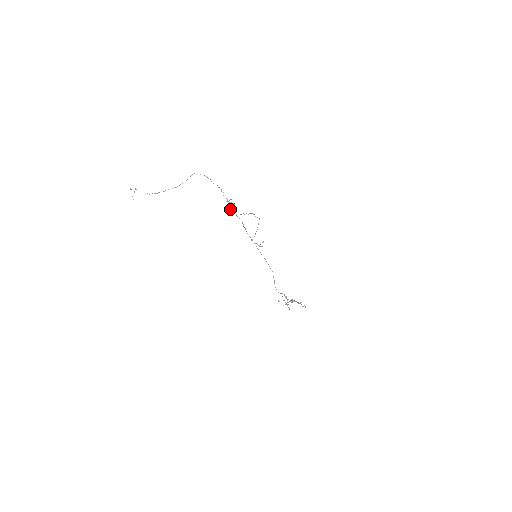
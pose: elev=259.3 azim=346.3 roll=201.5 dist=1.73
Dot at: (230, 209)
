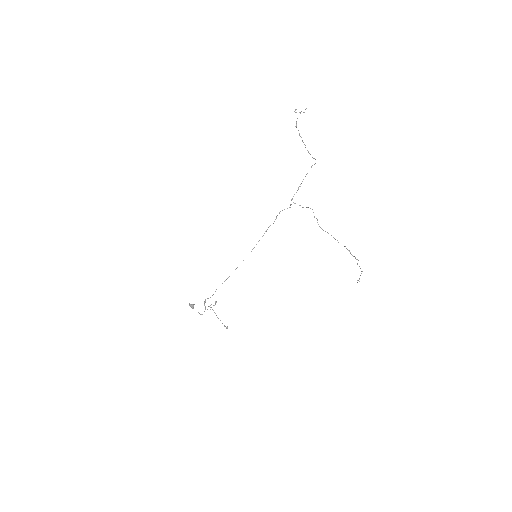
Dot at: occluded
